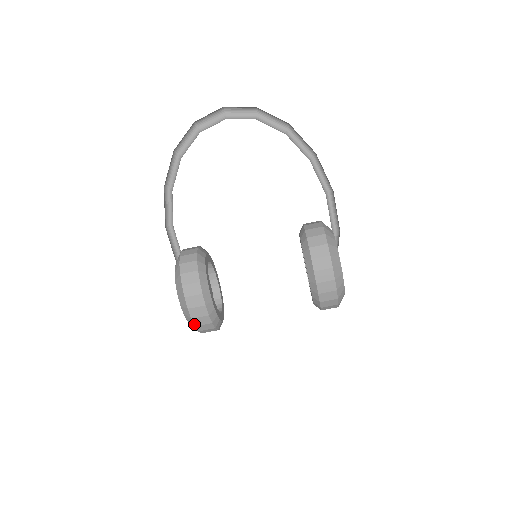
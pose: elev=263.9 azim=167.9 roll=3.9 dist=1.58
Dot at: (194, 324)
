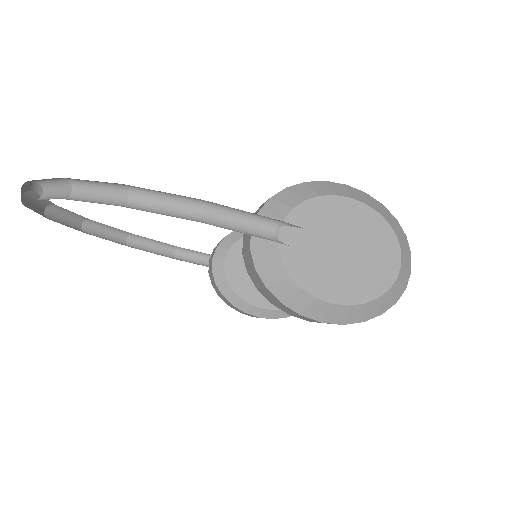
Dot at: occluded
